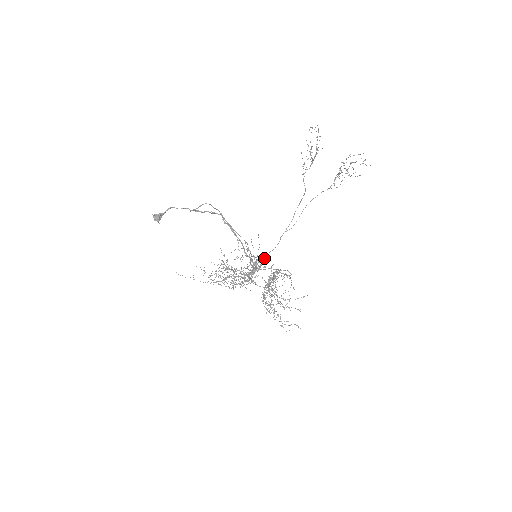
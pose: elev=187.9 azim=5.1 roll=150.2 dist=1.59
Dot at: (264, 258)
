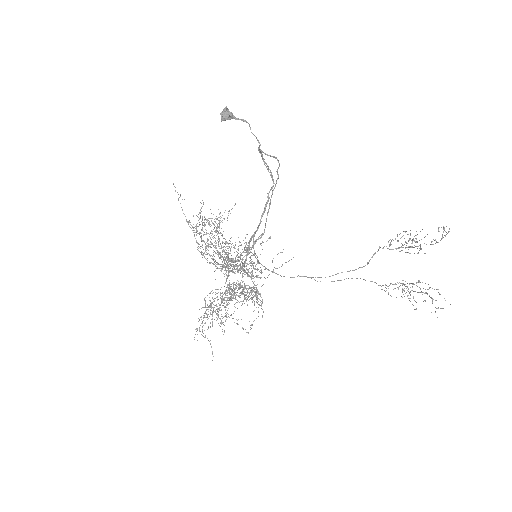
Dot at: occluded
